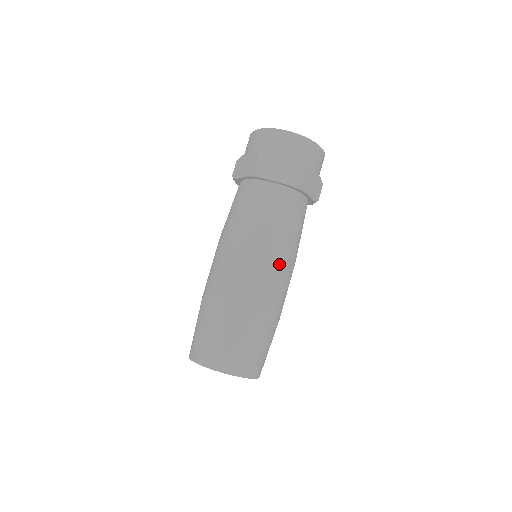
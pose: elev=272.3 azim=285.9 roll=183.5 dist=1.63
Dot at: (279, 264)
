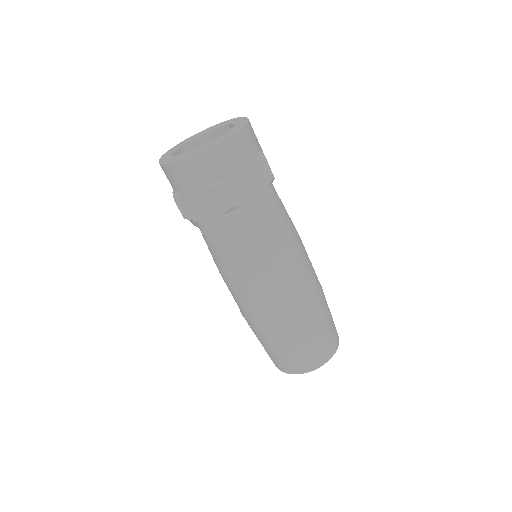
Dot at: (303, 254)
